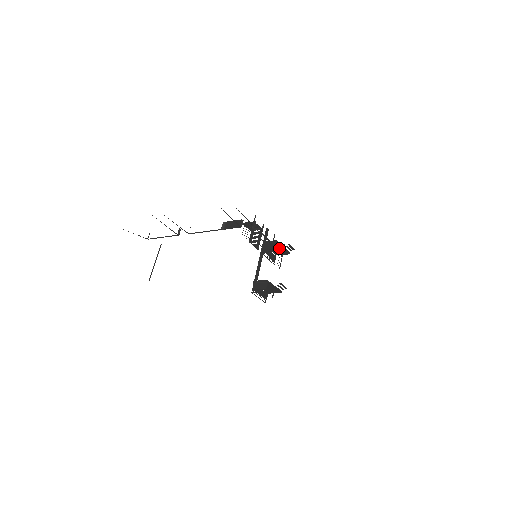
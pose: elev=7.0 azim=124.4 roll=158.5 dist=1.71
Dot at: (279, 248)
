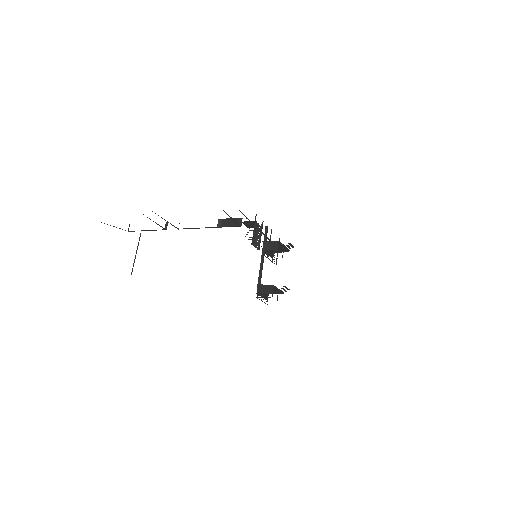
Dot at: (279, 247)
